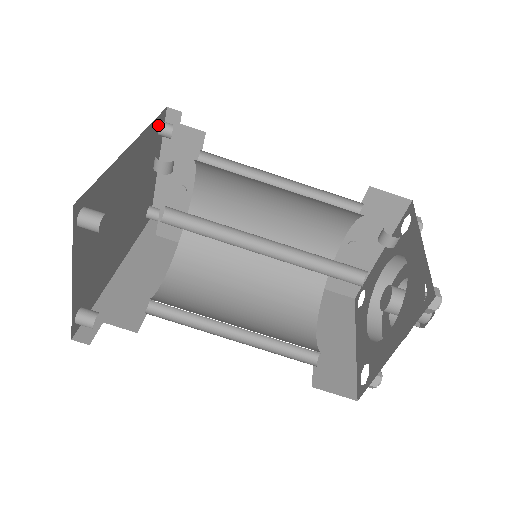
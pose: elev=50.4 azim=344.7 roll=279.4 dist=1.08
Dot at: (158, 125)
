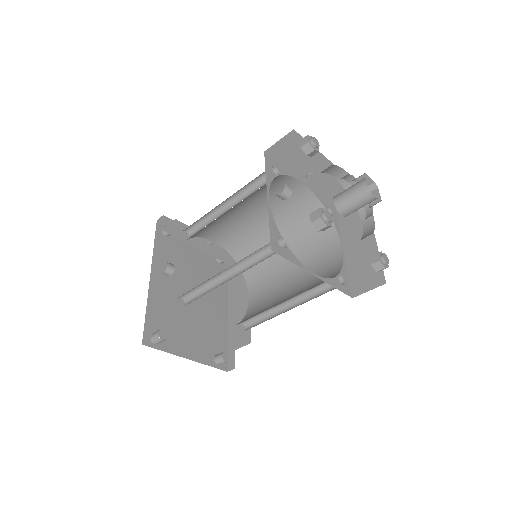
Dot at: (162, 235)
